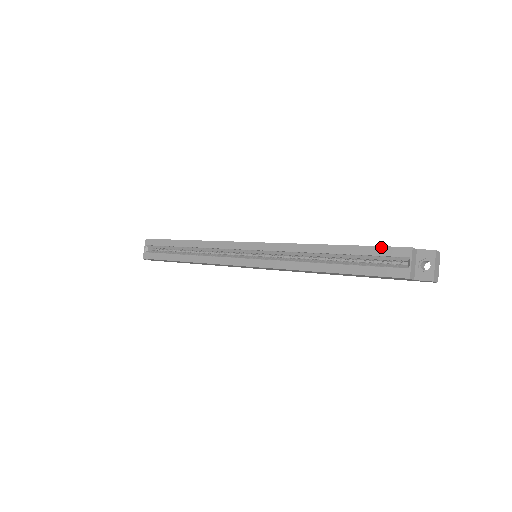
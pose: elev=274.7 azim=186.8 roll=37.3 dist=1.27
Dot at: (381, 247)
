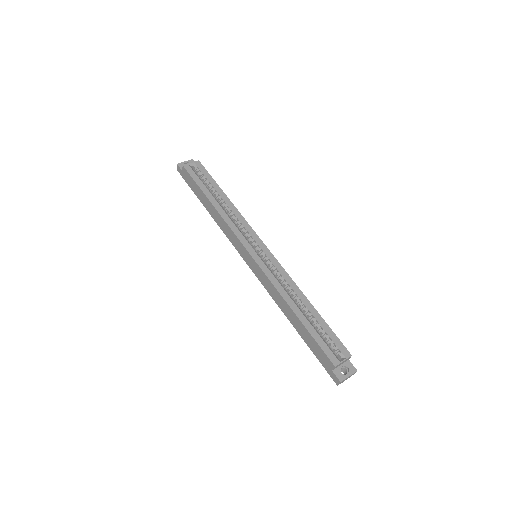
Dot at: (337, 337)
